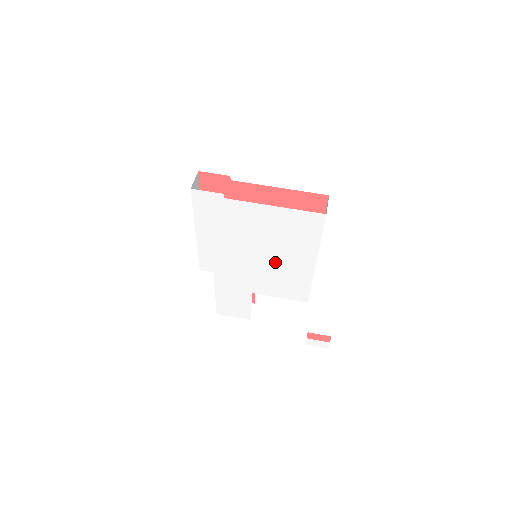
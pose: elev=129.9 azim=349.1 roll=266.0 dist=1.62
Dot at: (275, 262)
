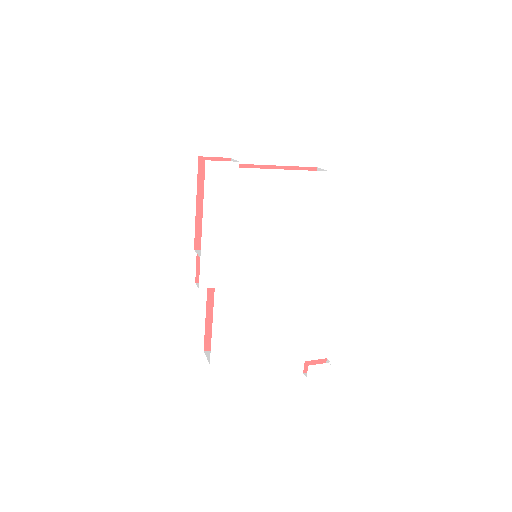
Dot at: (282, 250)
